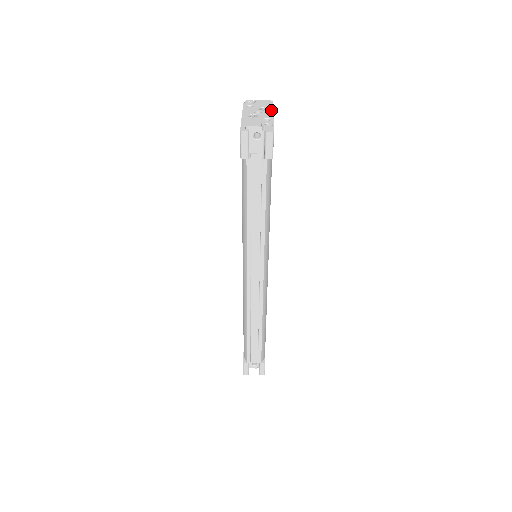
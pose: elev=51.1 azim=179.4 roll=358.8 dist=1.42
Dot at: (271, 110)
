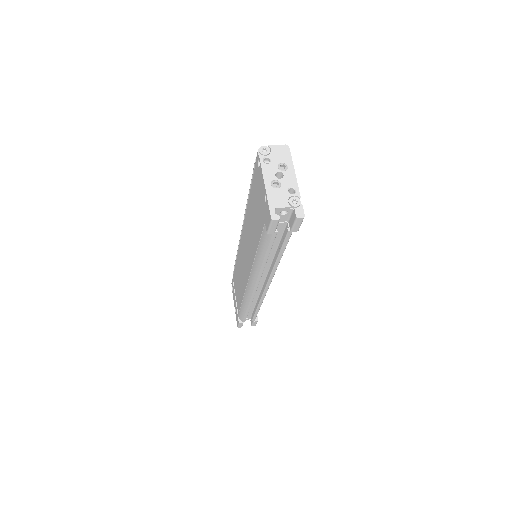
Dot at: (292, 169)
